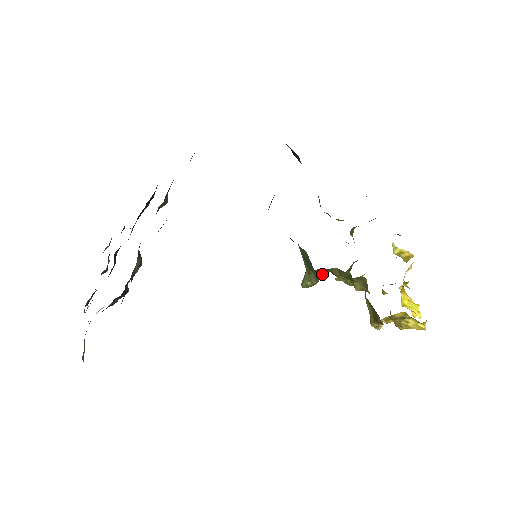
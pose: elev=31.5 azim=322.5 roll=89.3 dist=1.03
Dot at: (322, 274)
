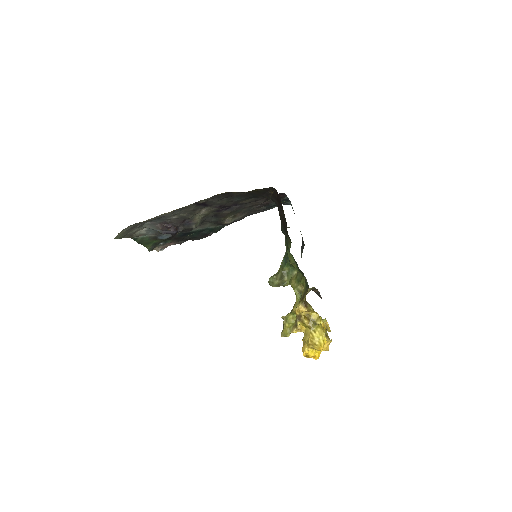
Dot at: (284, 280)
